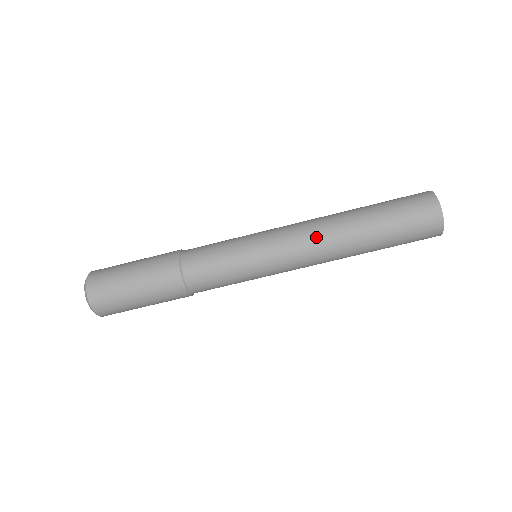
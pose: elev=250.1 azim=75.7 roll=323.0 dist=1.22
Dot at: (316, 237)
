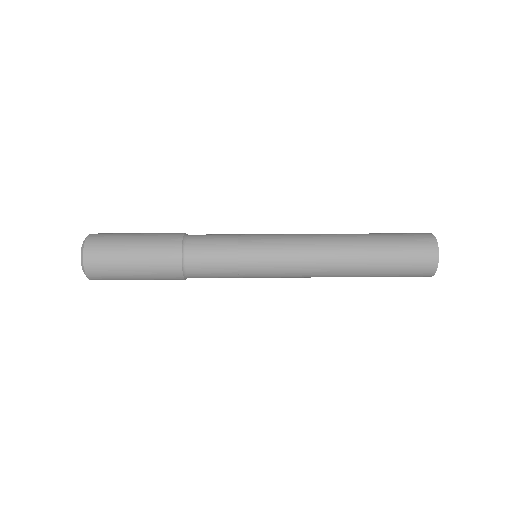
Dot at: occluded
